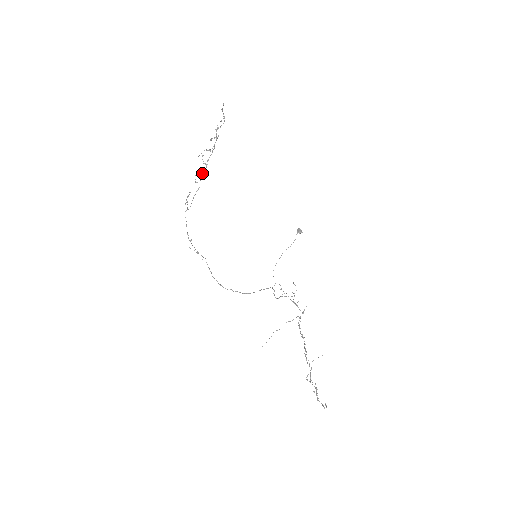
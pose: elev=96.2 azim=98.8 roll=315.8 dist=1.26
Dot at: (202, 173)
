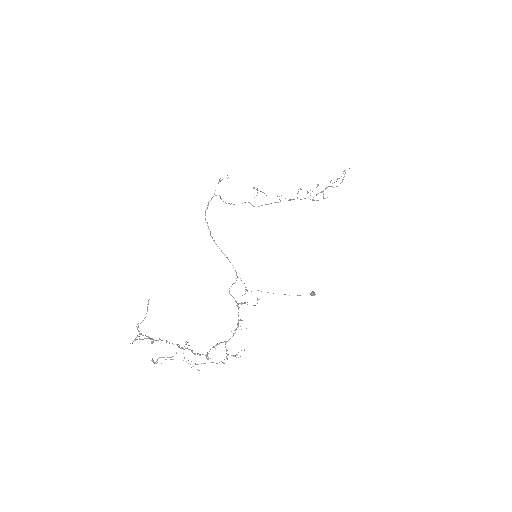
Dot at: (289, 200)
